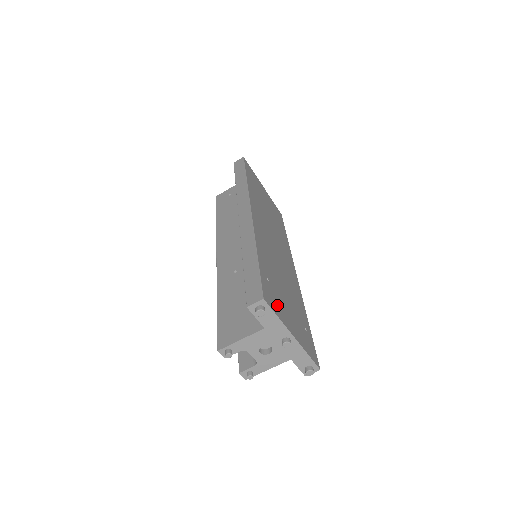
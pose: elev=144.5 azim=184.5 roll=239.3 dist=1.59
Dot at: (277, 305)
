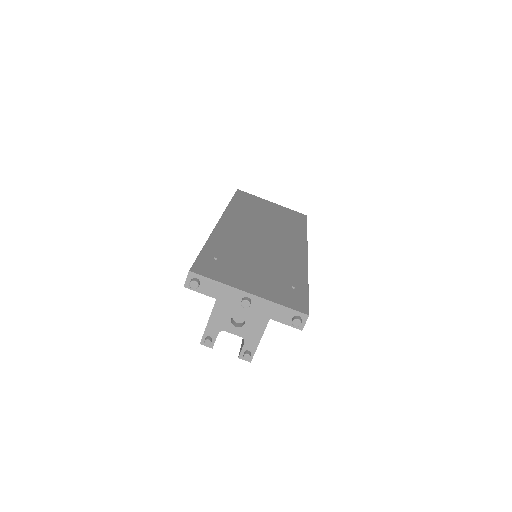
Dot at: (223, 274)
